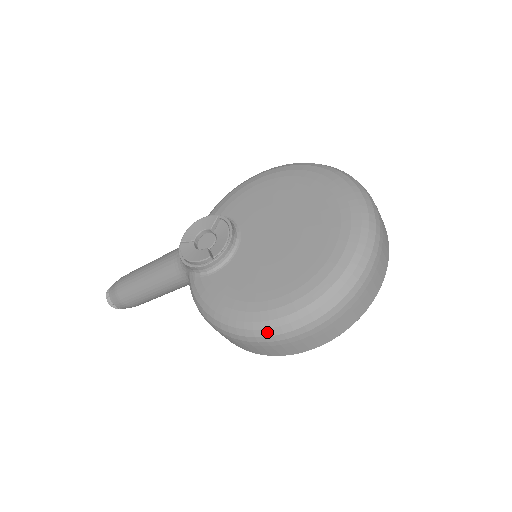
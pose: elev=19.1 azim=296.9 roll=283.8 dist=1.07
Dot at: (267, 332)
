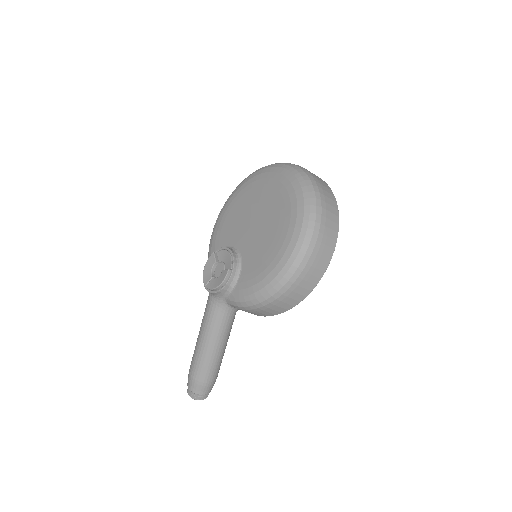
Dot at: (296, 263)
